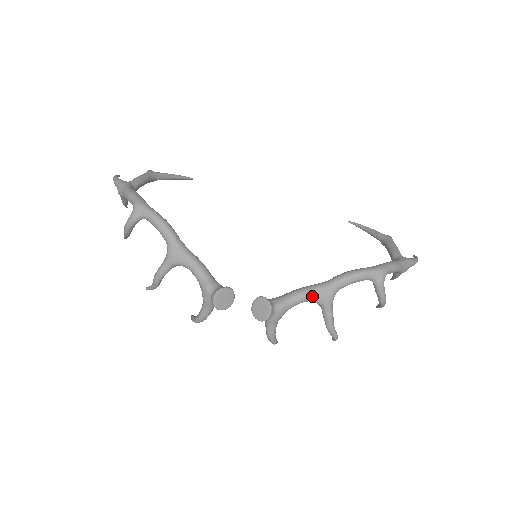
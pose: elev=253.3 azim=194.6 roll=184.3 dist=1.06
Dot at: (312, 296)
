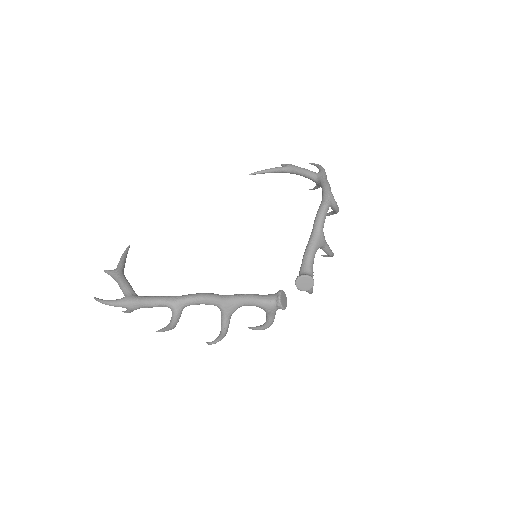
Dot at: (317, 248)
